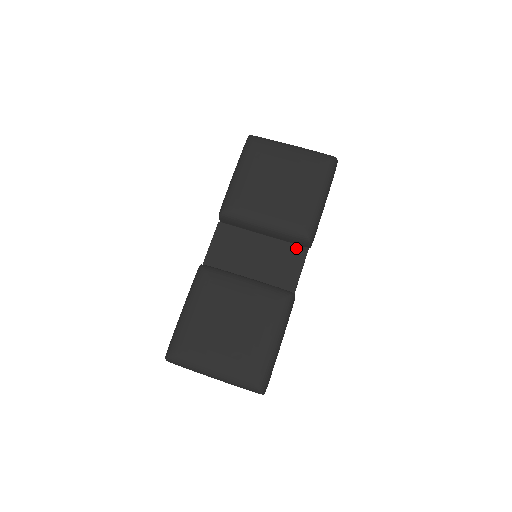
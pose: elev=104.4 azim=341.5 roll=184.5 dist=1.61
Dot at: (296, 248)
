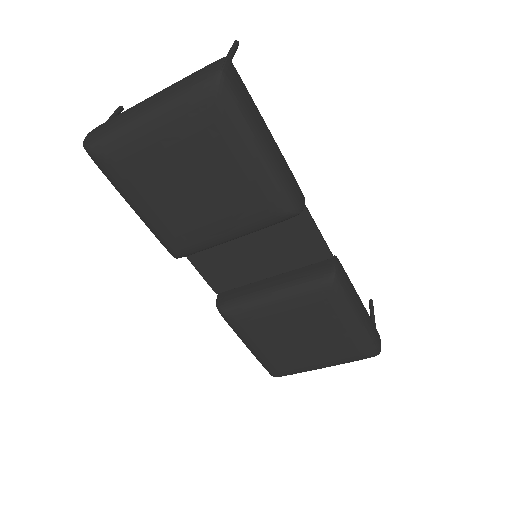
Dot at: occluded
